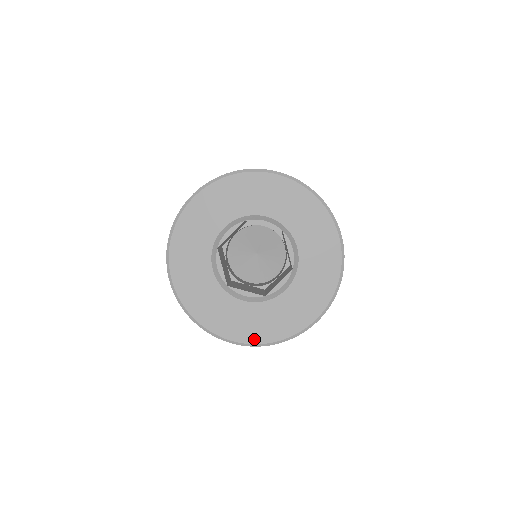
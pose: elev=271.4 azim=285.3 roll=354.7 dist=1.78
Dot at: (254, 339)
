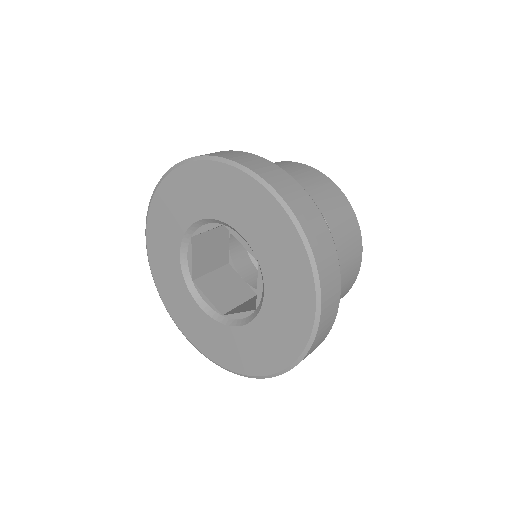
Dot at: (200, 347)
